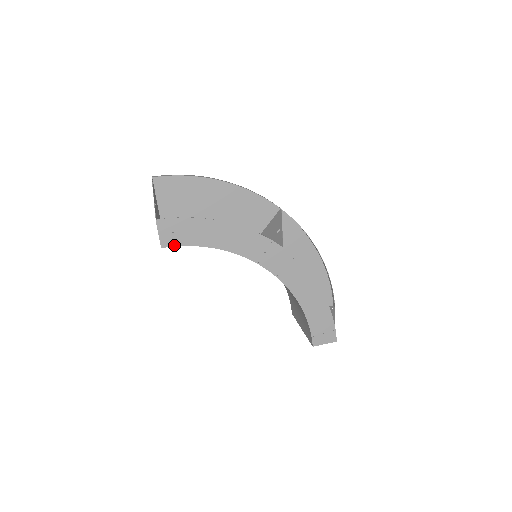
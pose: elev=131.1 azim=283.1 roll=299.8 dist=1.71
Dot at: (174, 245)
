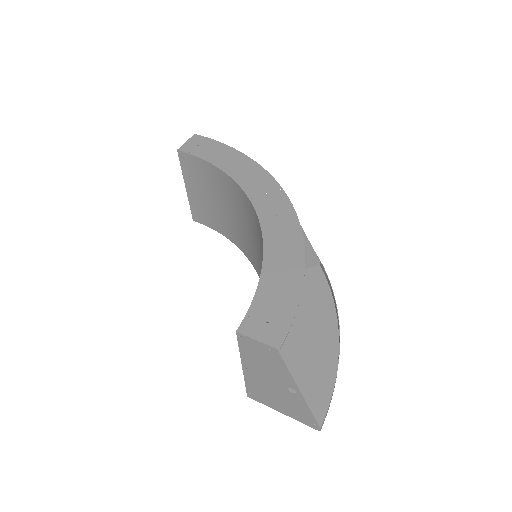
Dot at: (189, 153)
